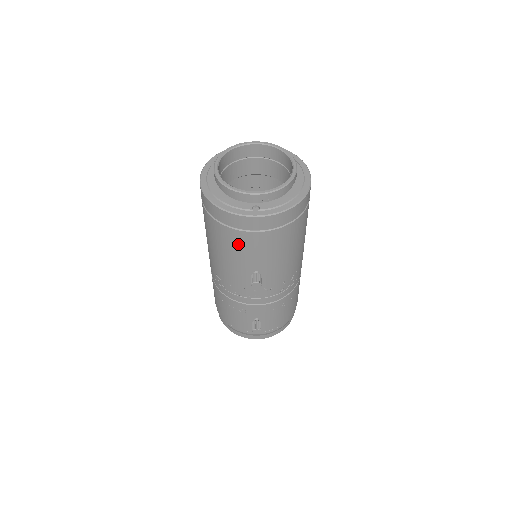
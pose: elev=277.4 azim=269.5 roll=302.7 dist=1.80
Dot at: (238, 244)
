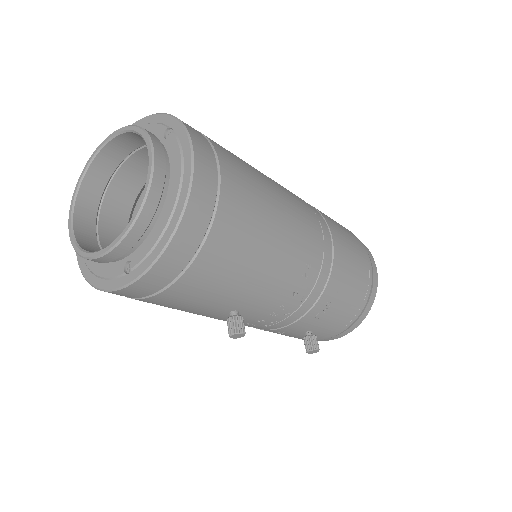
Dot at: (167, 305)
